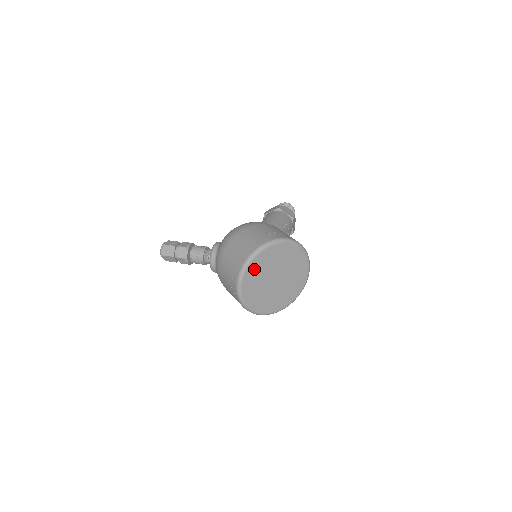
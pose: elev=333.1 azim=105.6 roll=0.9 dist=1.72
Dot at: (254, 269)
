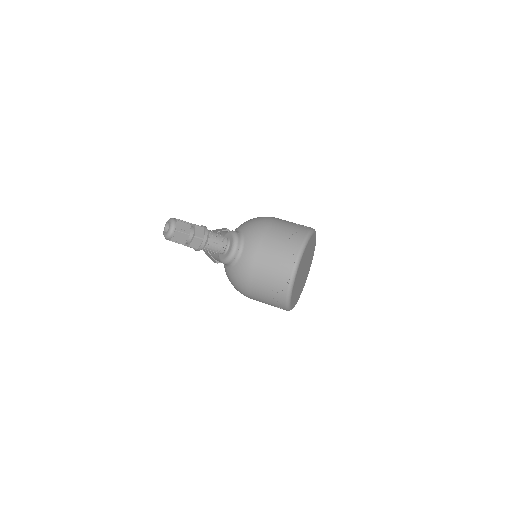
Dot at: (306, 250)
